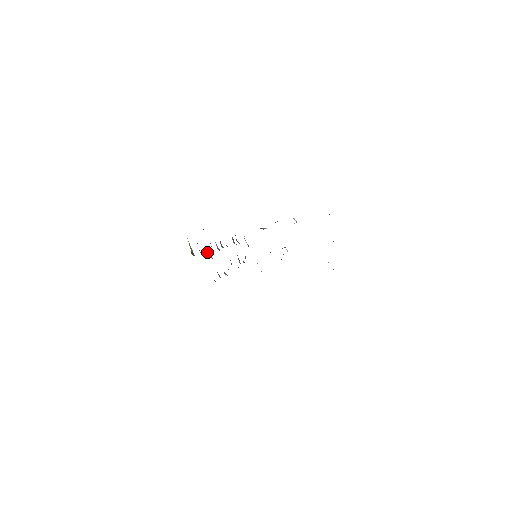
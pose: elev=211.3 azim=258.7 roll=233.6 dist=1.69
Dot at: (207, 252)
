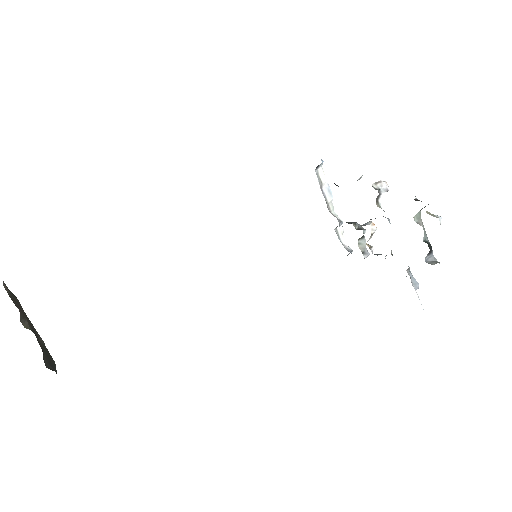
Dot at: occluded
